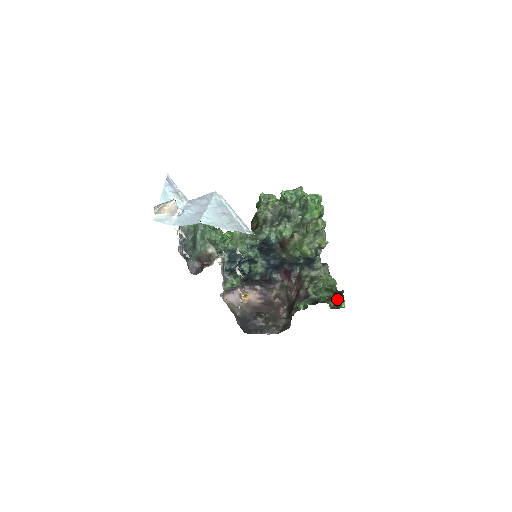
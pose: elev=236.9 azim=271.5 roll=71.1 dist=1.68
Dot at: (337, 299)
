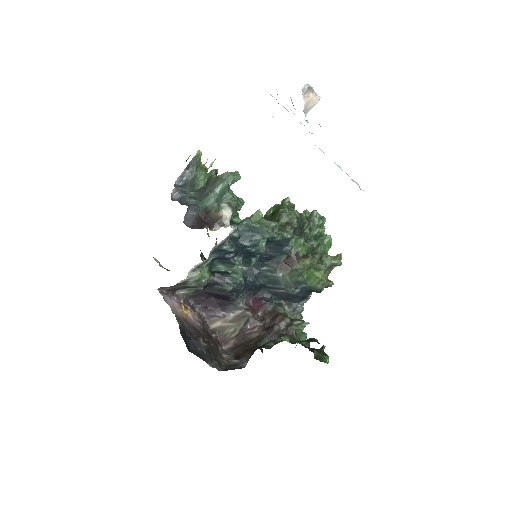
Dot at: (319, 352)
